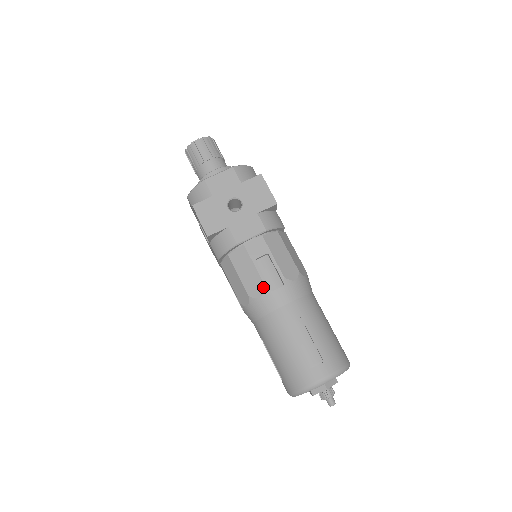
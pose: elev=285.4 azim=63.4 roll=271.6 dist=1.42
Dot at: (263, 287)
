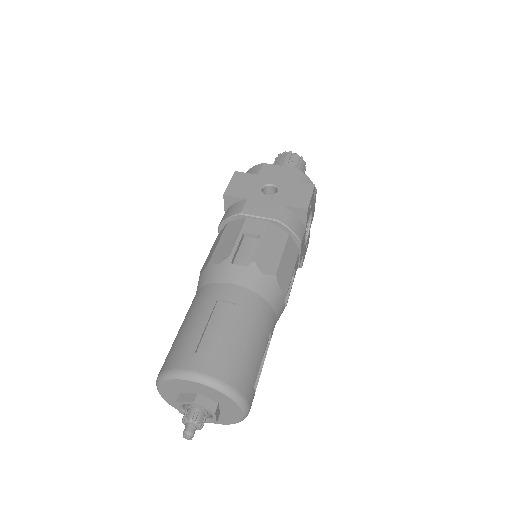
Dot at: (227, 256)
